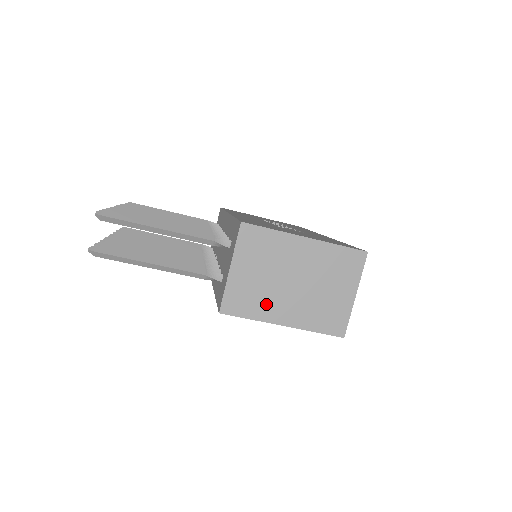
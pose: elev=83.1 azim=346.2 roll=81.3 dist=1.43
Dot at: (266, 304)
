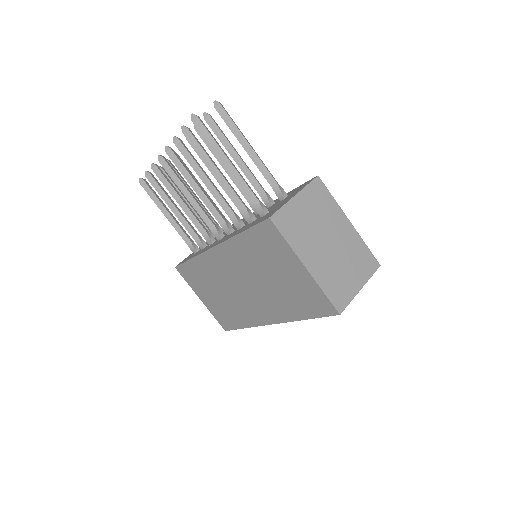
Dot at: (303, 241)
